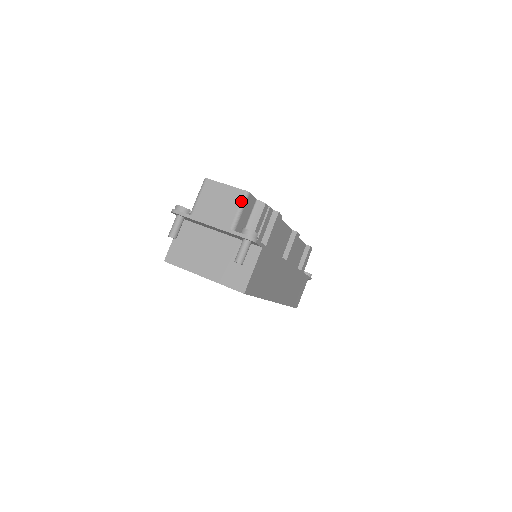
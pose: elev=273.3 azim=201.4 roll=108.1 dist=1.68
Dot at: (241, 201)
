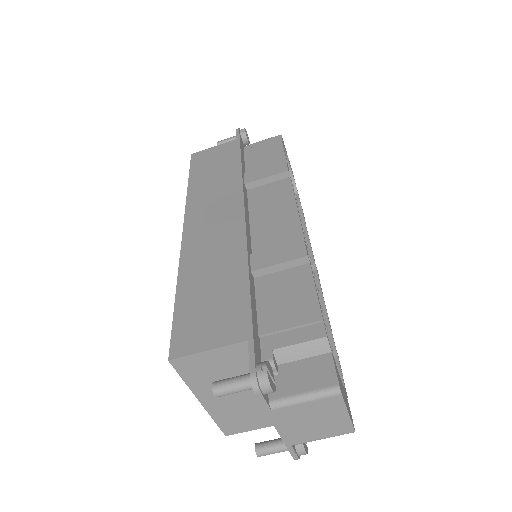
Dot at: occluded
